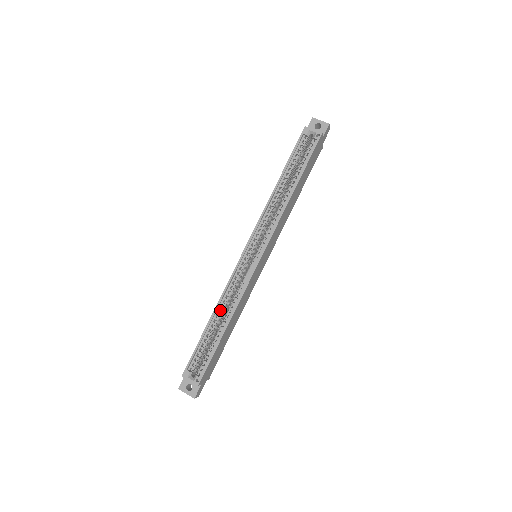
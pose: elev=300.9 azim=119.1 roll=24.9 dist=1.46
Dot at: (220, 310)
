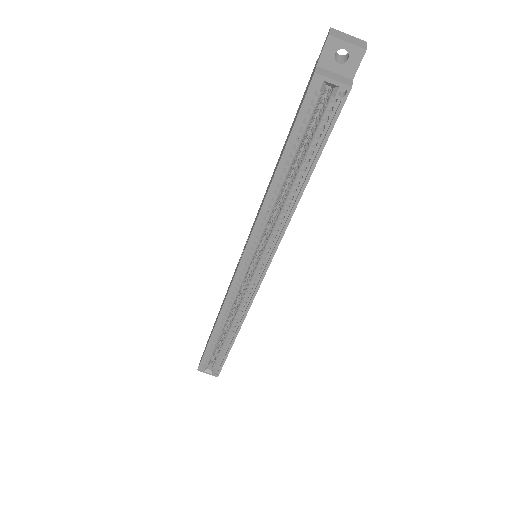
Dot at: occluded
